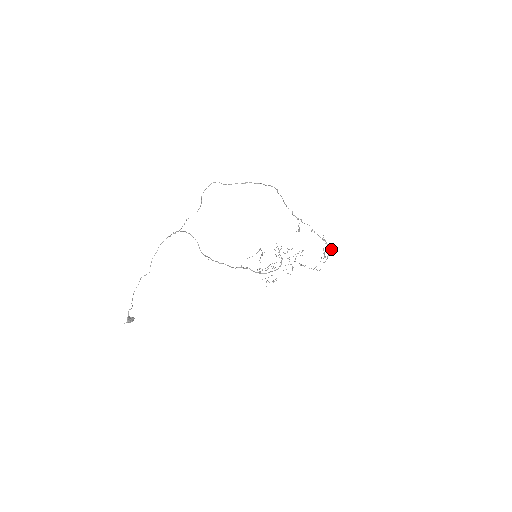
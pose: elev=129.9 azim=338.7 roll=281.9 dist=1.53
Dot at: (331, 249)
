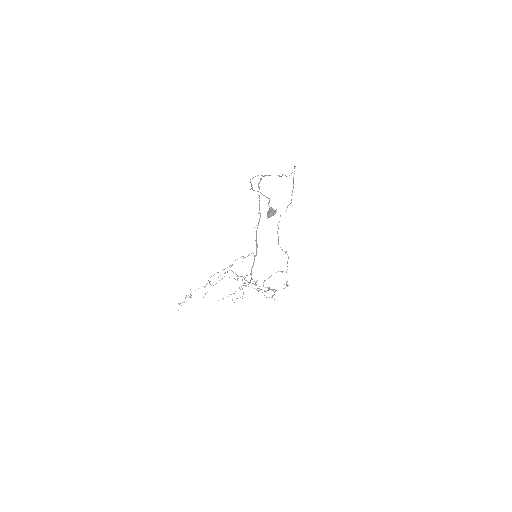
Dot at: (272, 289)
